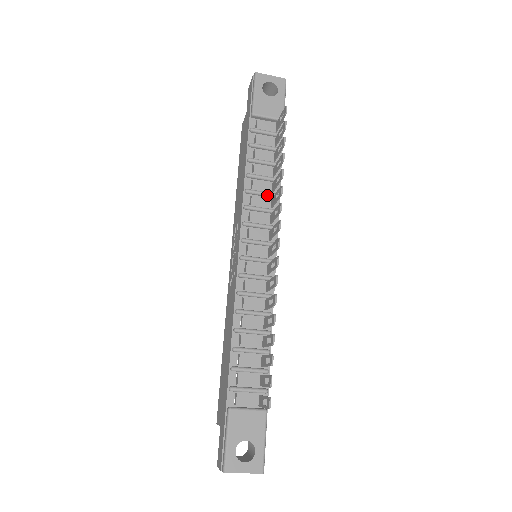
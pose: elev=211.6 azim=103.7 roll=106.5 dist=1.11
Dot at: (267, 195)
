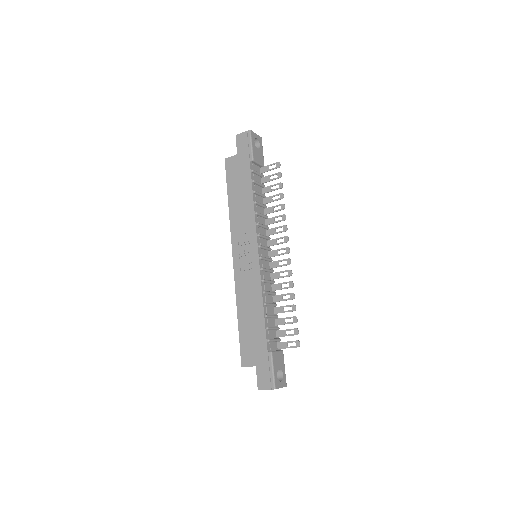
Dot at: (264, 217)
